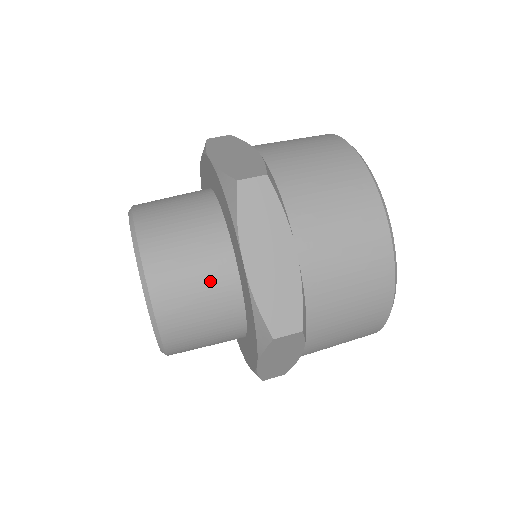
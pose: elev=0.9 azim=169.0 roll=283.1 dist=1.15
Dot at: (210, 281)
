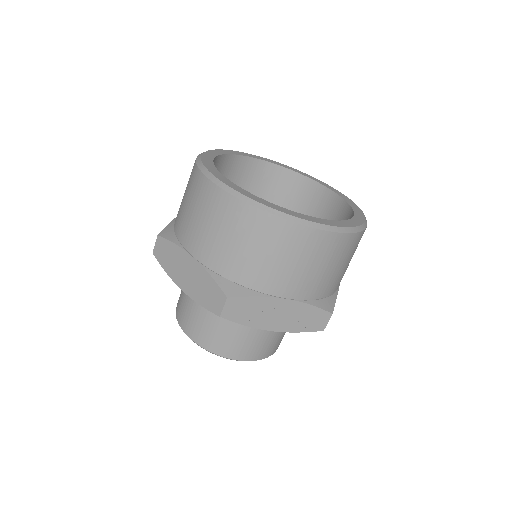
Dot at: (263, 330)
